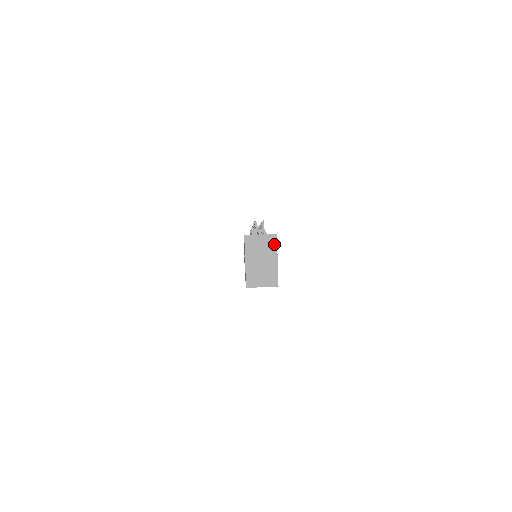
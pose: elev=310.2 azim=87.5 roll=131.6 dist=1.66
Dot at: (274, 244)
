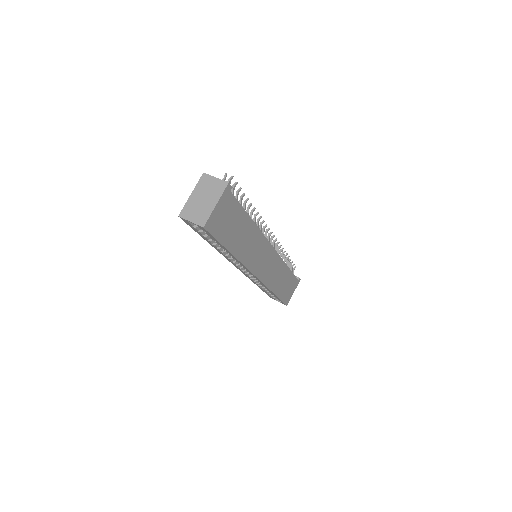
Dot at: (222, 190)
